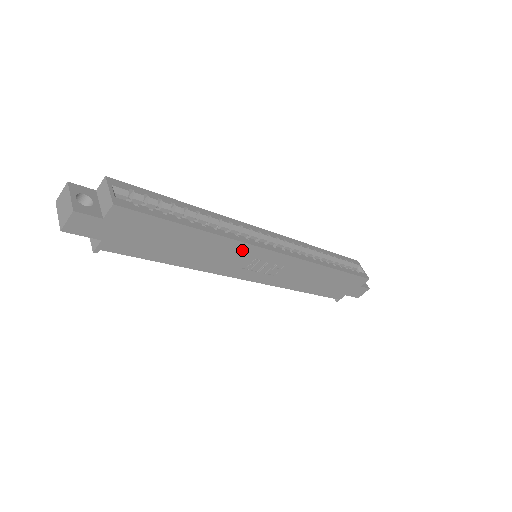
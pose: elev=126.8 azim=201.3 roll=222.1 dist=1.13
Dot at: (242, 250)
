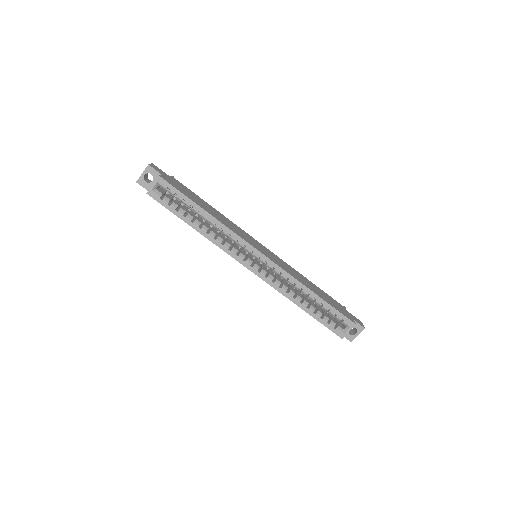
Dot at: occluded
